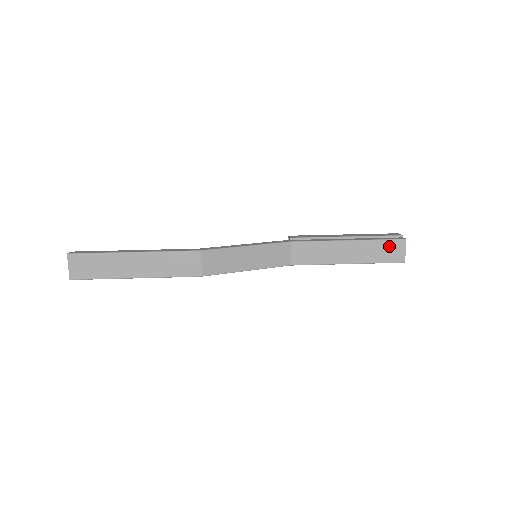
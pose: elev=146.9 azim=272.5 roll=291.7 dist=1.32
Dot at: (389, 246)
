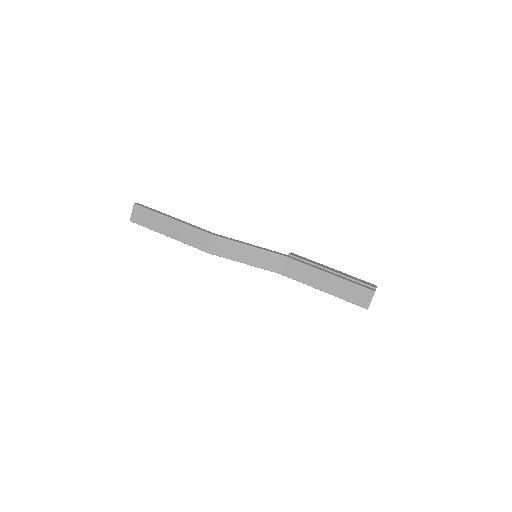
Dot at: (359, 291)
